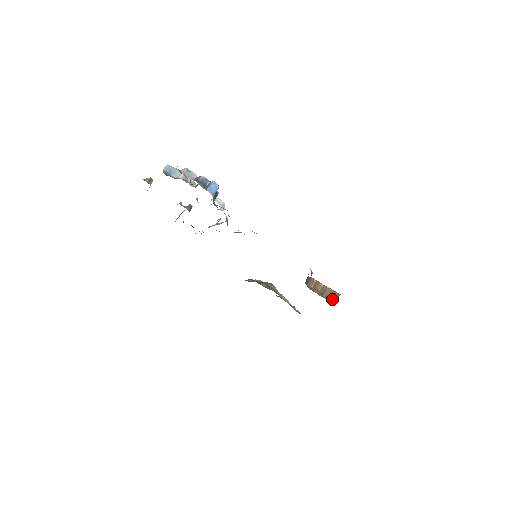
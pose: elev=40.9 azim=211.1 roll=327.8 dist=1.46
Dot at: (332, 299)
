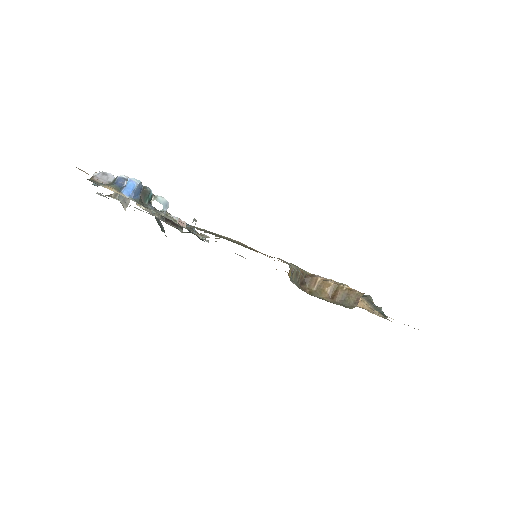
Dot at: (348, 303)
